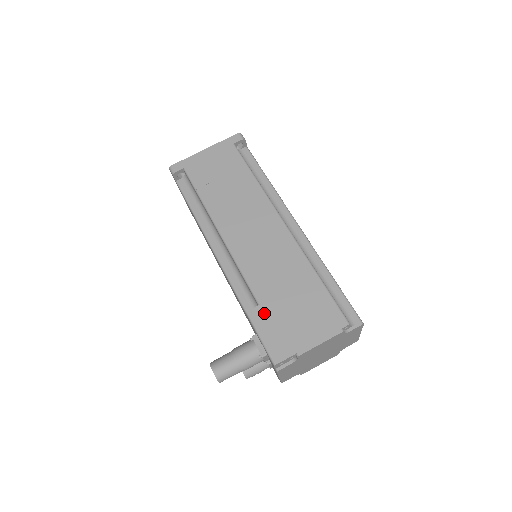
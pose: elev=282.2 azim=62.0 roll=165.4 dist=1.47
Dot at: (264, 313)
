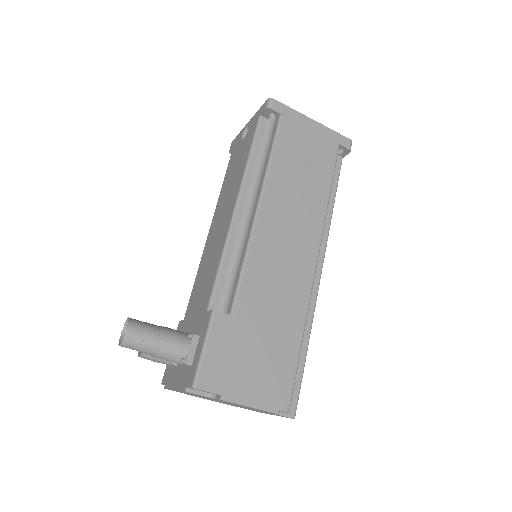
Dot at: (229, 327)
